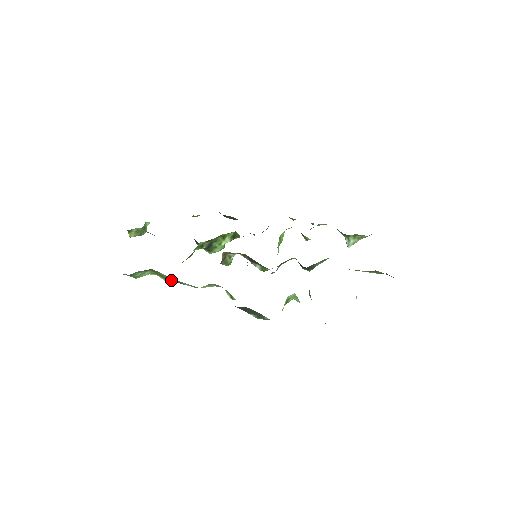
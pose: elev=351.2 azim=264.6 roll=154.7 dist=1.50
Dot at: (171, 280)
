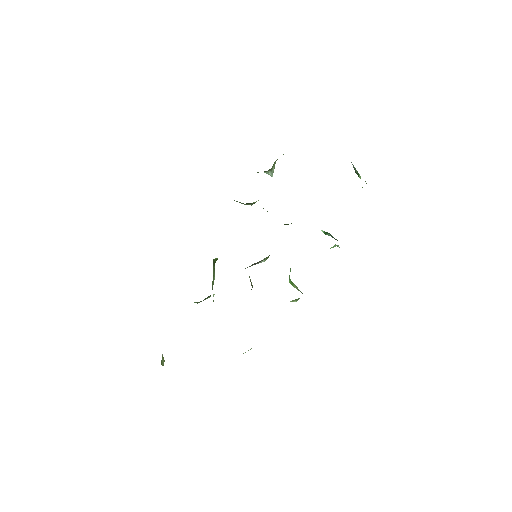
Dot at: occluded
